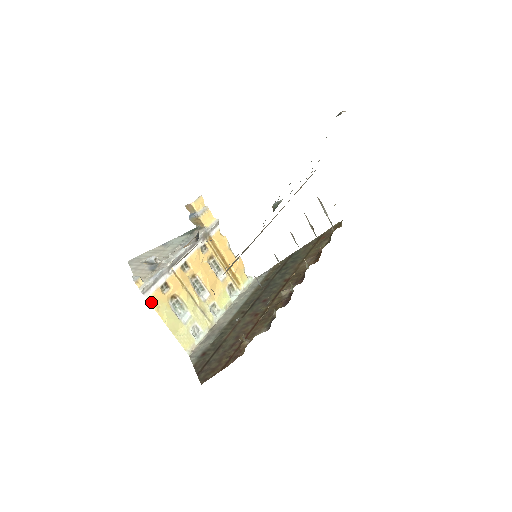
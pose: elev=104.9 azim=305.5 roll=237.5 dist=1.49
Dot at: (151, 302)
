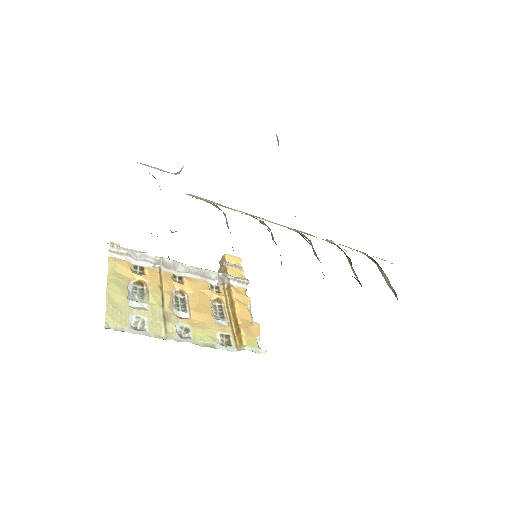
Dot at: (110, 261)
